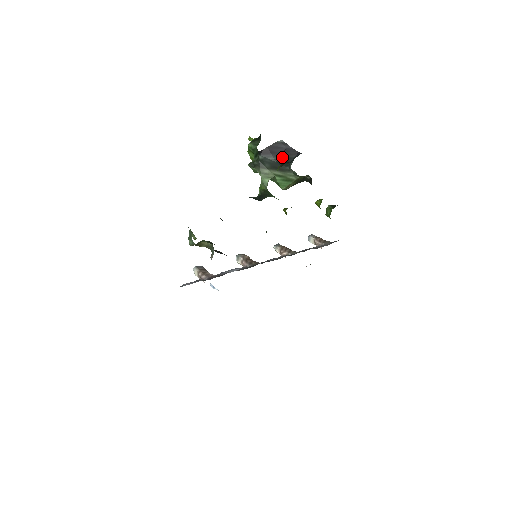
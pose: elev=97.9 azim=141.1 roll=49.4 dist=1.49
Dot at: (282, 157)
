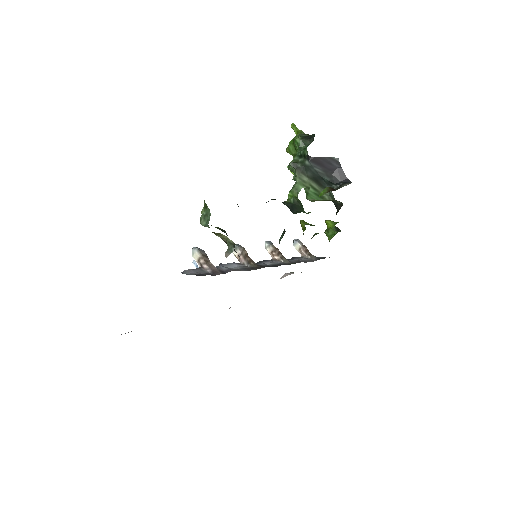
Dot at: (329, 174)
